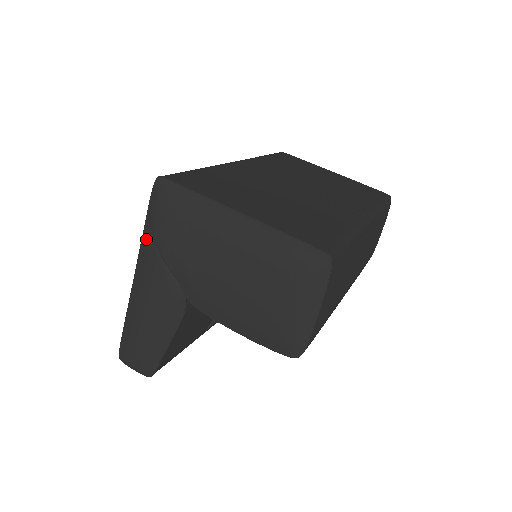
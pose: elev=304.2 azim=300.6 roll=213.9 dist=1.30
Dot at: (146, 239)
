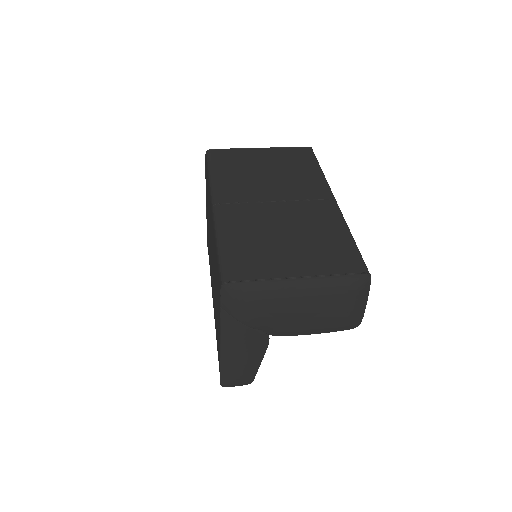
Dot at: (226, 320)
